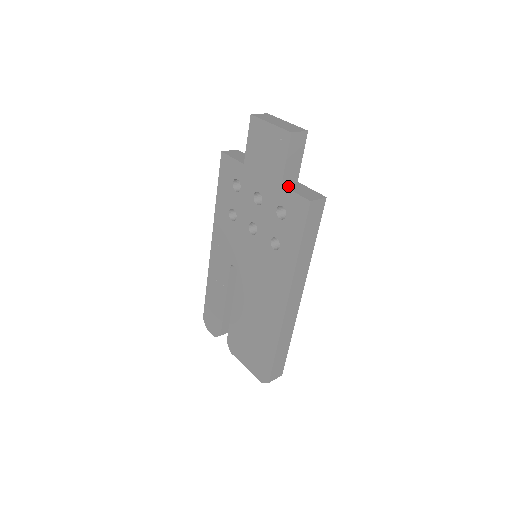
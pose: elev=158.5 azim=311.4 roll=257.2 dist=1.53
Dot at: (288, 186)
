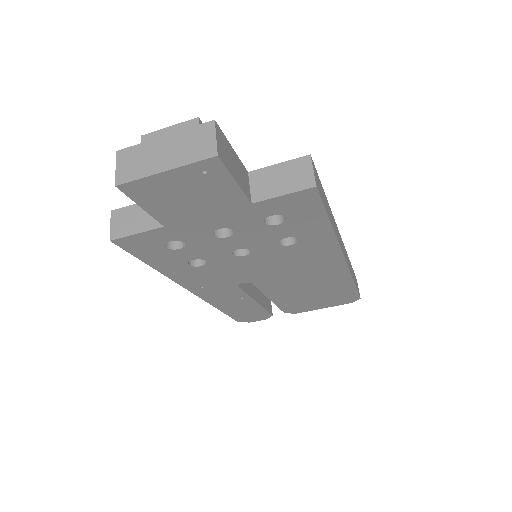
Dot at: (259, 196)
